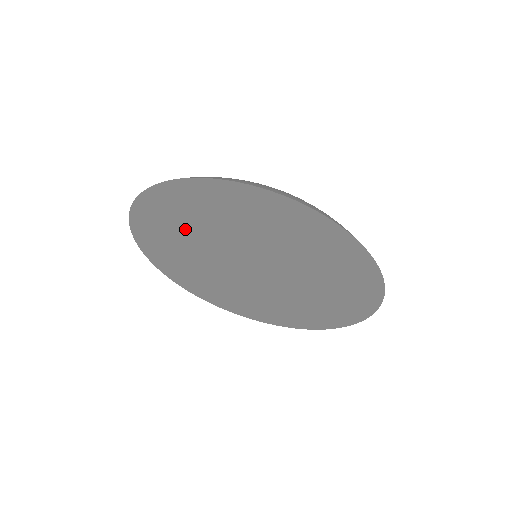
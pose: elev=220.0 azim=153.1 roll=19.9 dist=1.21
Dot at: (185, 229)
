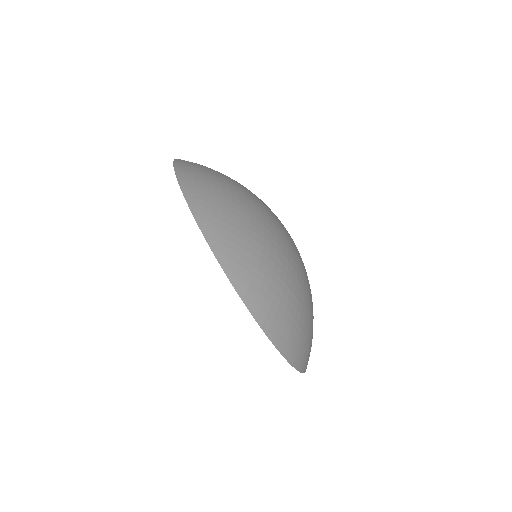
Dot at: occluded
